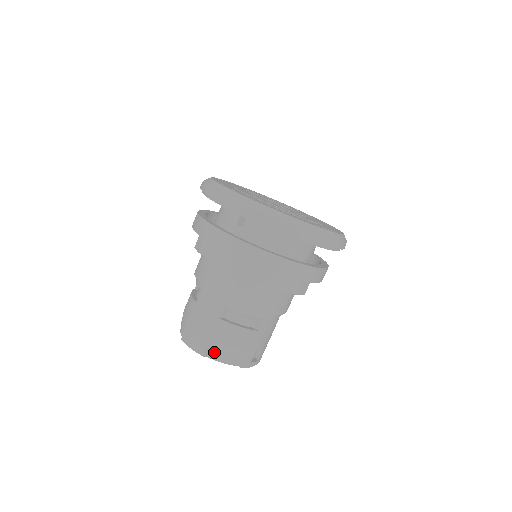
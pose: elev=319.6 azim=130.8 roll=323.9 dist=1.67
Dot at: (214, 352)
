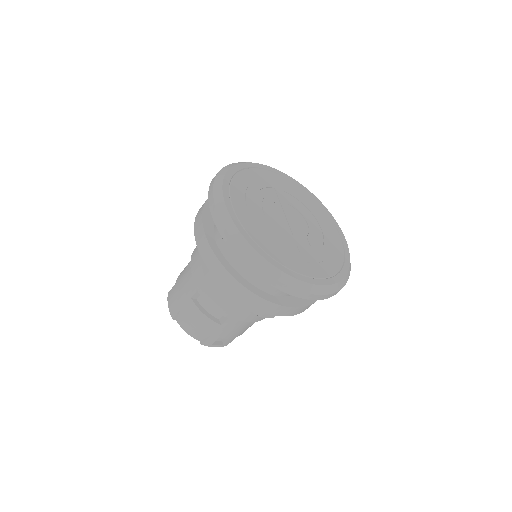
Dot at: (181, 321)
